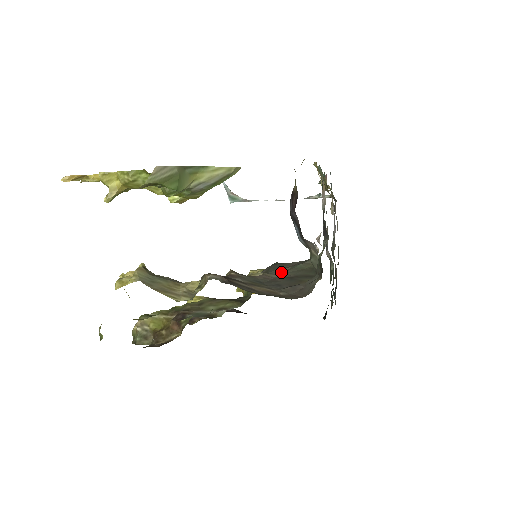
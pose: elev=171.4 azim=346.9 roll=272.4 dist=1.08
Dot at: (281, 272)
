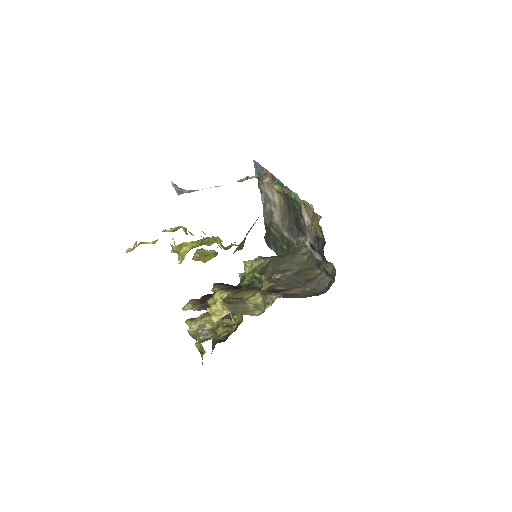
Dot at: (286, 268)
